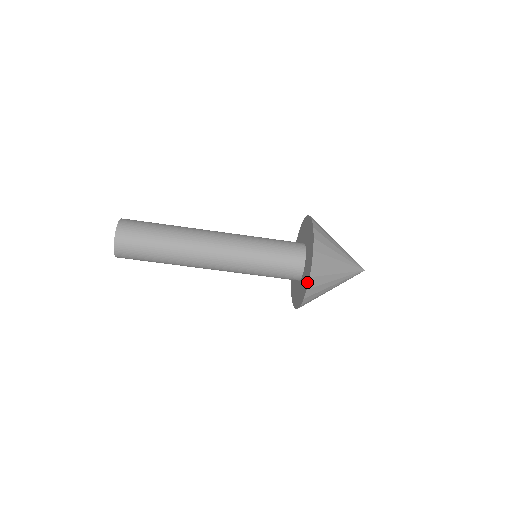
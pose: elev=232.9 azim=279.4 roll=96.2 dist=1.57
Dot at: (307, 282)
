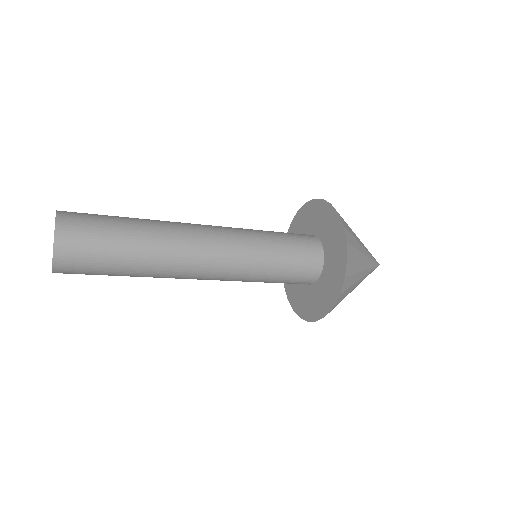
Dot at: (327, 309)
